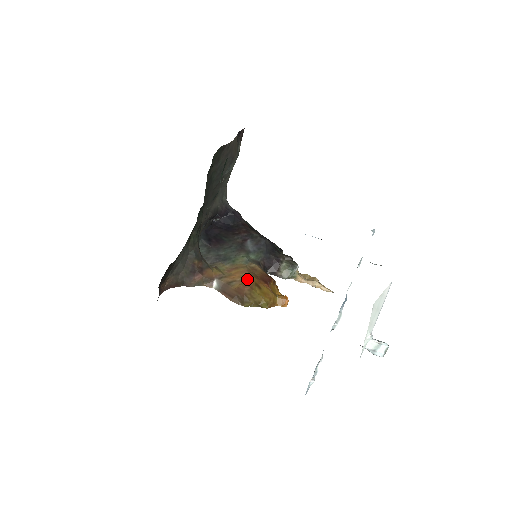
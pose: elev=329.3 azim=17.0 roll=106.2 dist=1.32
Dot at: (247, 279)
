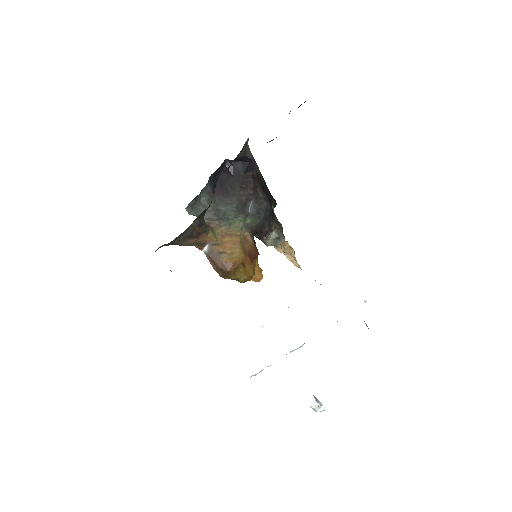
Dot at: (236, 254)
